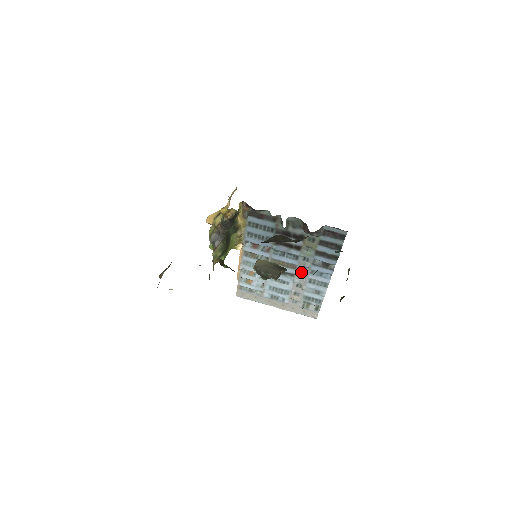
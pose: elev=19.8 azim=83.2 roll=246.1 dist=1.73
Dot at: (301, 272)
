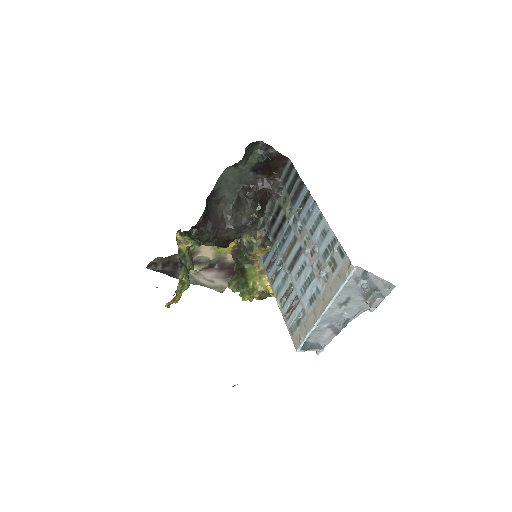
Dot at: (302, 236)
